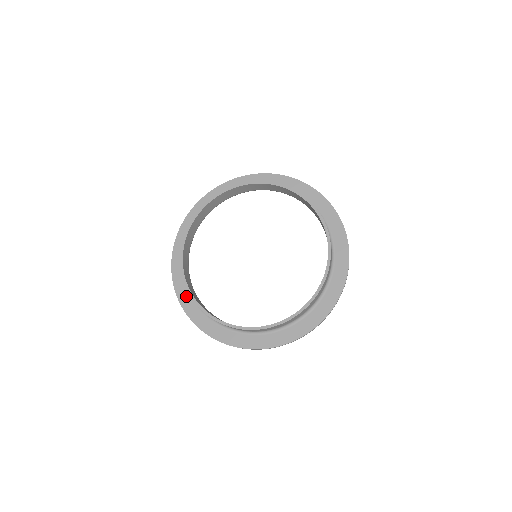
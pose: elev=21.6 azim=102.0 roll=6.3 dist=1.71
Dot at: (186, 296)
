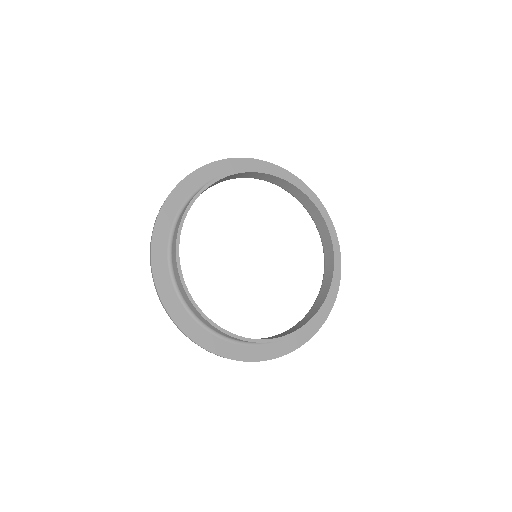
Dot at: (162, 258)
